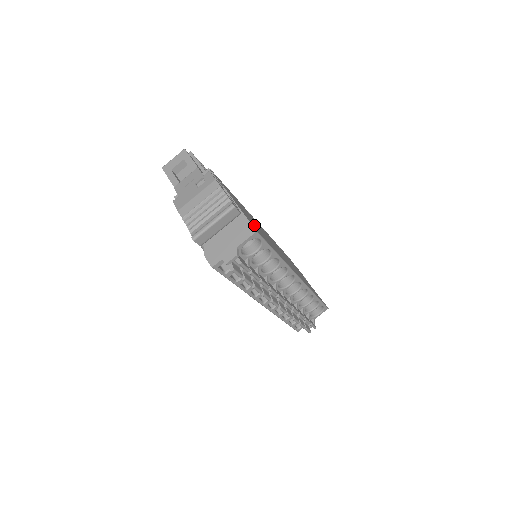
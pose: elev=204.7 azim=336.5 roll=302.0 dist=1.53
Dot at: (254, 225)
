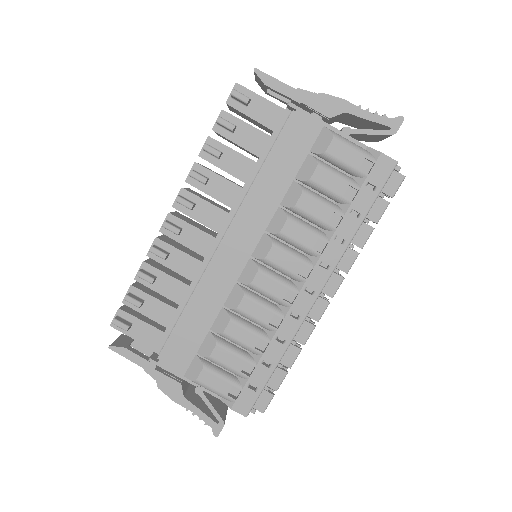
Dot at: occluded
